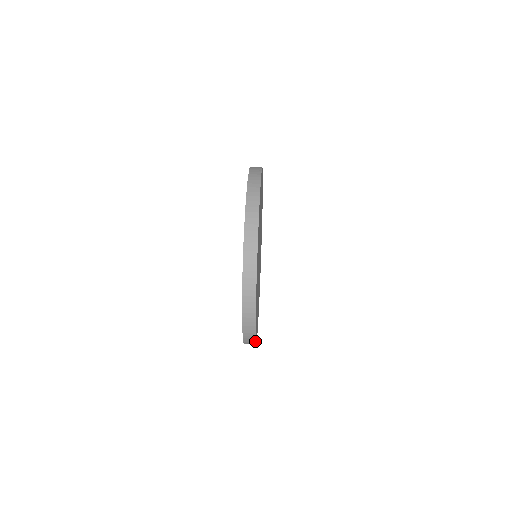
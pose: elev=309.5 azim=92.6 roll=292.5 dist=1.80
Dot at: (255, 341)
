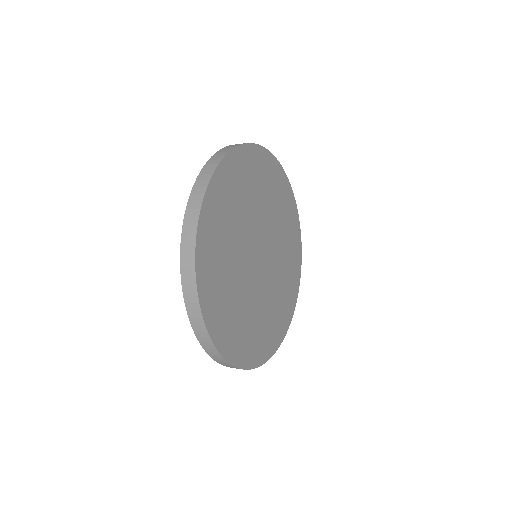
Dot at: (195, 239)
